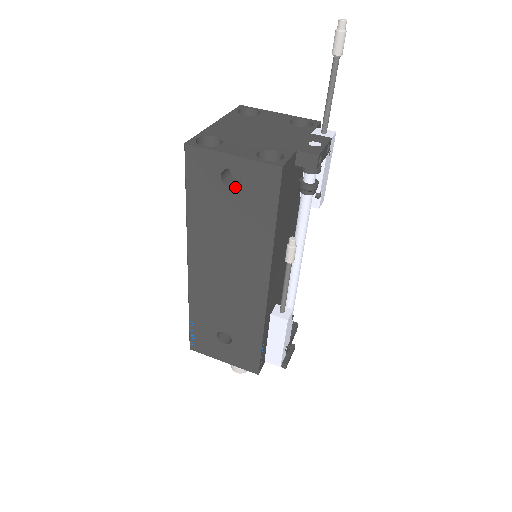
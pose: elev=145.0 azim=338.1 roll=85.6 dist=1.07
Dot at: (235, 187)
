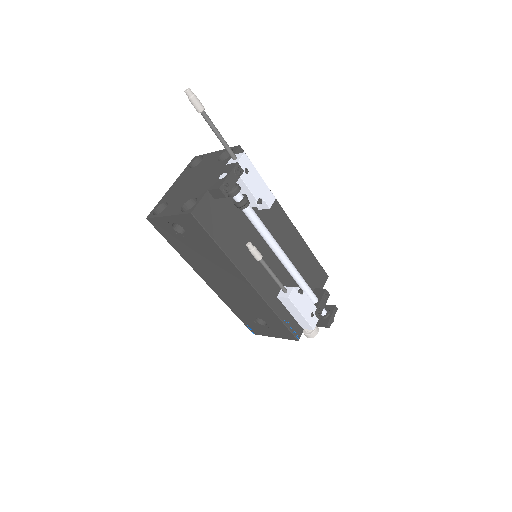
Dot at: (185, 232)
